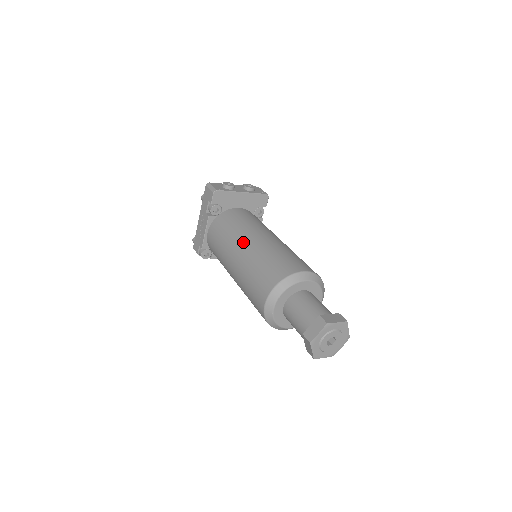
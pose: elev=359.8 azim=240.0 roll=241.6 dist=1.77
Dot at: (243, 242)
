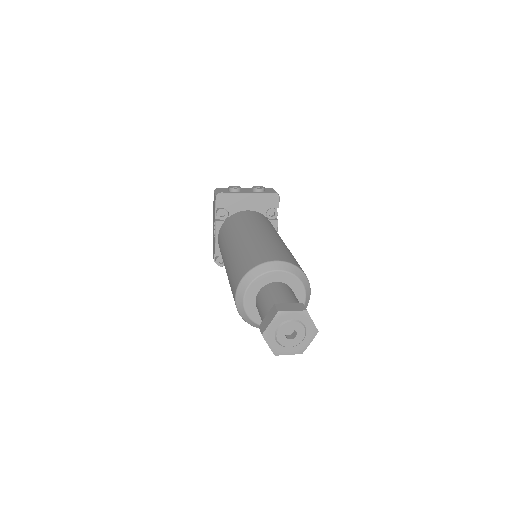
Dot at: (234, 240)
